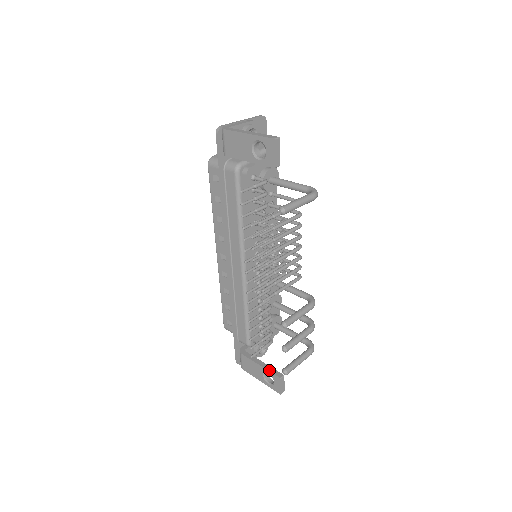
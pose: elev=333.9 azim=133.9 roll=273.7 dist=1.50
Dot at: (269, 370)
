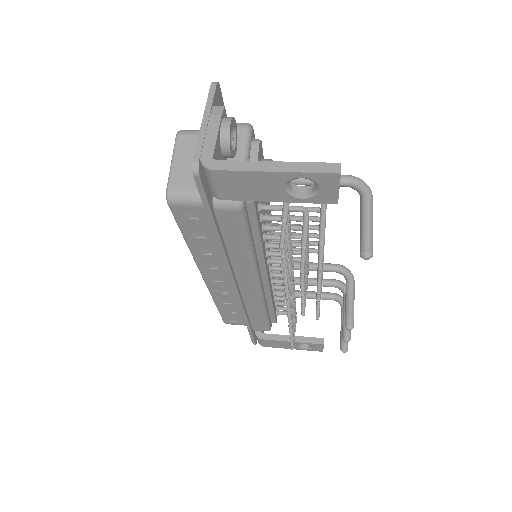
Dot at: (306, 342)
